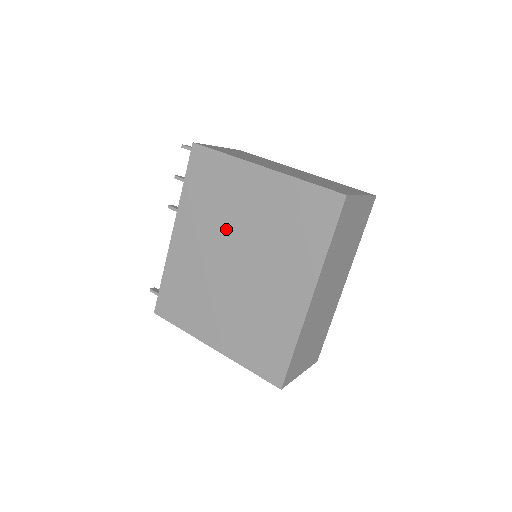
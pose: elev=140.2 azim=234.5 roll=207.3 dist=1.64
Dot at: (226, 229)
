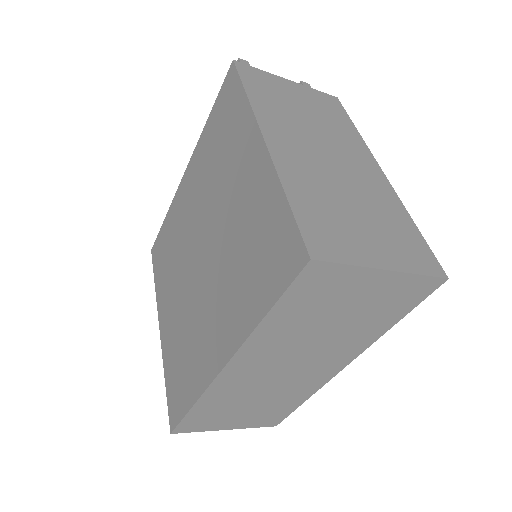
Dot at: (210, 203)
